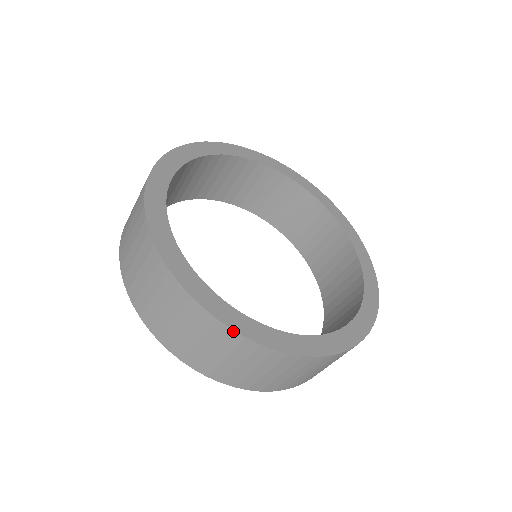
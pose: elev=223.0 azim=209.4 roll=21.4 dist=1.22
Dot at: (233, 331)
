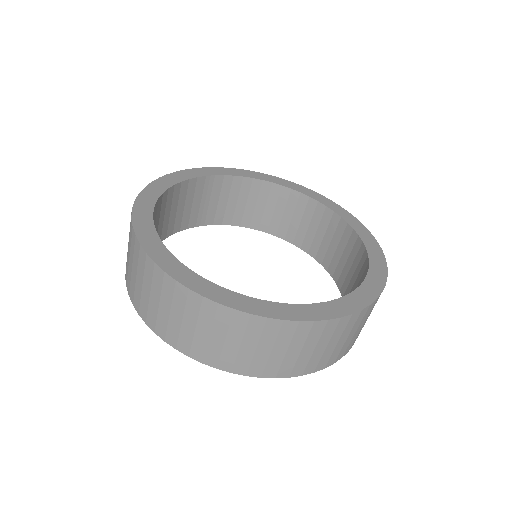
Dot at: (148, 256)
